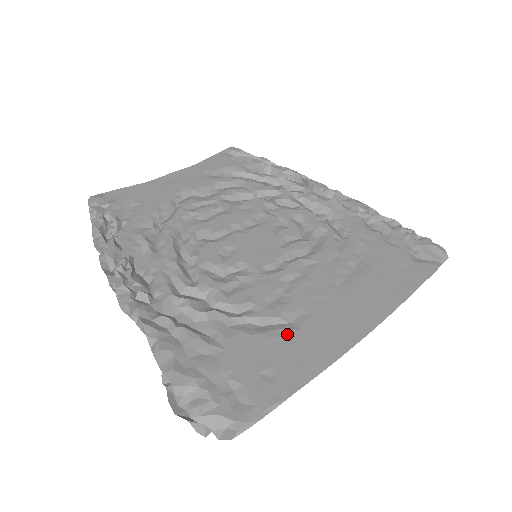
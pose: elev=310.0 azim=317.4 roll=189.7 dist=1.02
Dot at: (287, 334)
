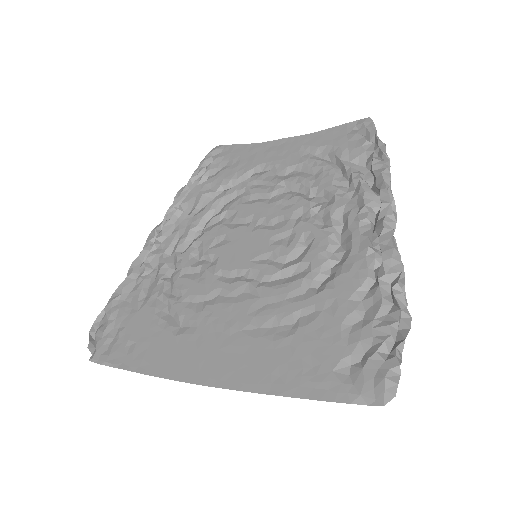
Dot at: (167, 332)
